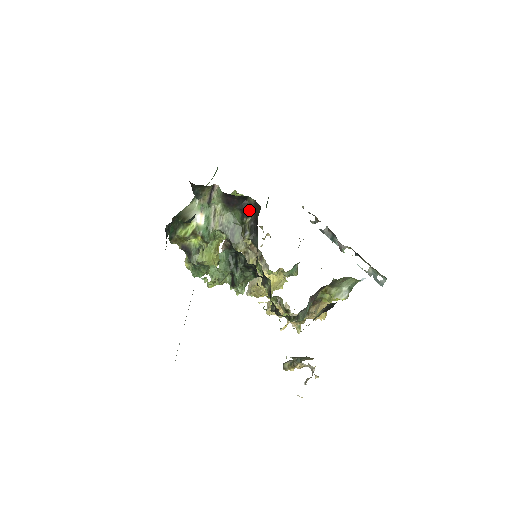
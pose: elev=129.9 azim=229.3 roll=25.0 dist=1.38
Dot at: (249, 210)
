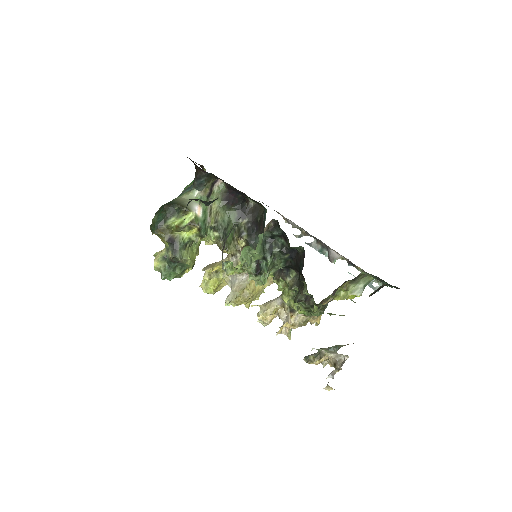
Dot at: (247, 212)
